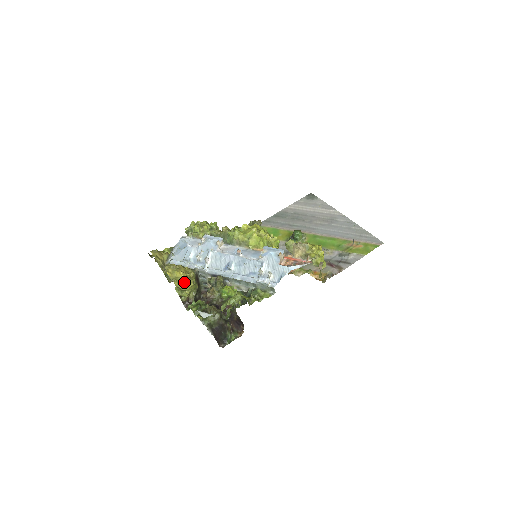
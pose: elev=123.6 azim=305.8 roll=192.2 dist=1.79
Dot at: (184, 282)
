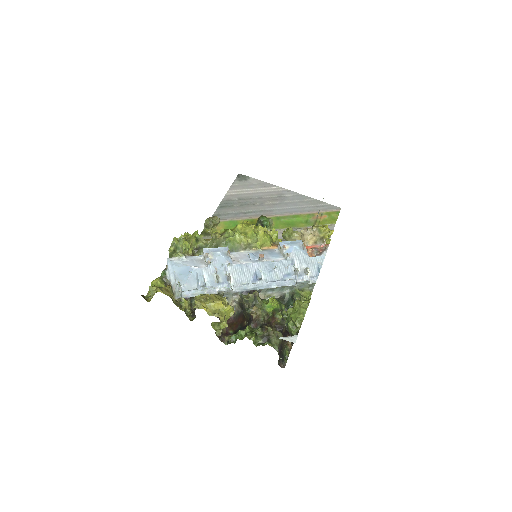
Dot at: (225, 312)
